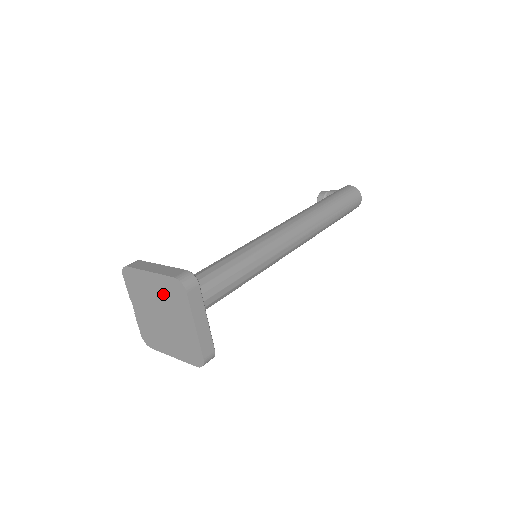
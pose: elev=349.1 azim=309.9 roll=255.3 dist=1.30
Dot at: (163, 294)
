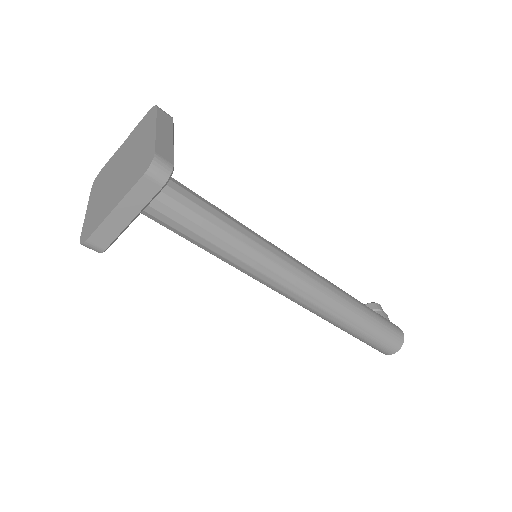
Dot at: (138, 156)
